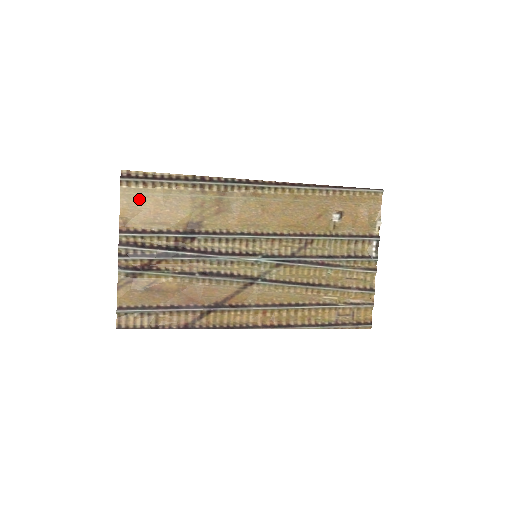
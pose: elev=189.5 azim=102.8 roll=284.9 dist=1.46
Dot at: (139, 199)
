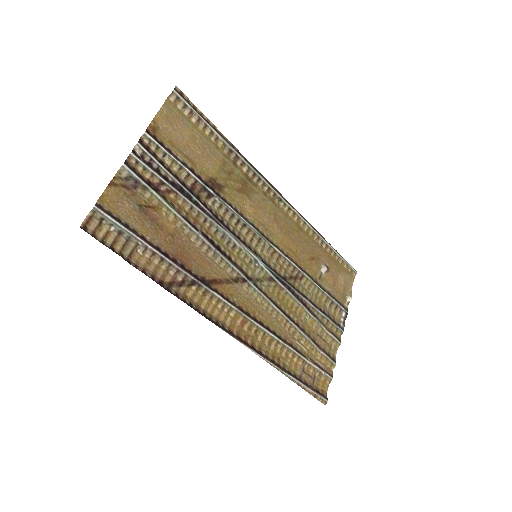
Dot at: (179, 121)
